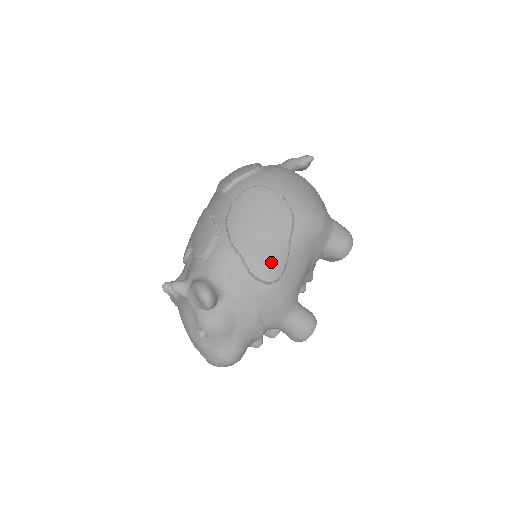
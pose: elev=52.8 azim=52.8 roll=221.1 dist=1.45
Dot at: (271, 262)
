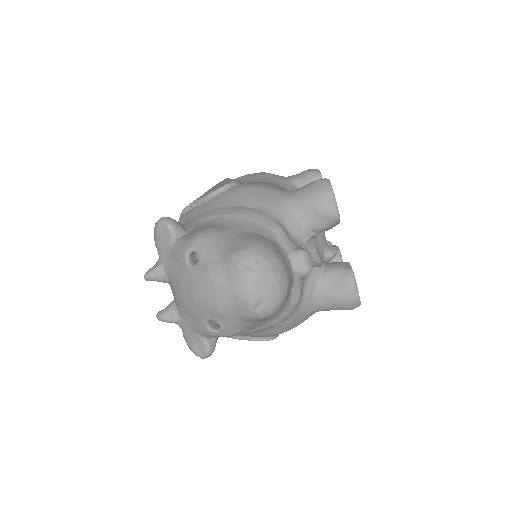
Dot at: occluded
